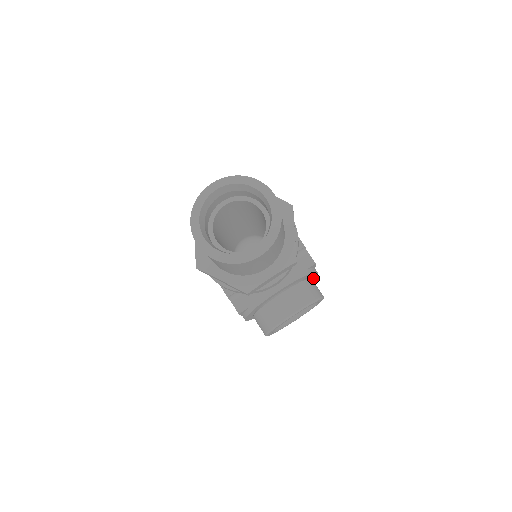
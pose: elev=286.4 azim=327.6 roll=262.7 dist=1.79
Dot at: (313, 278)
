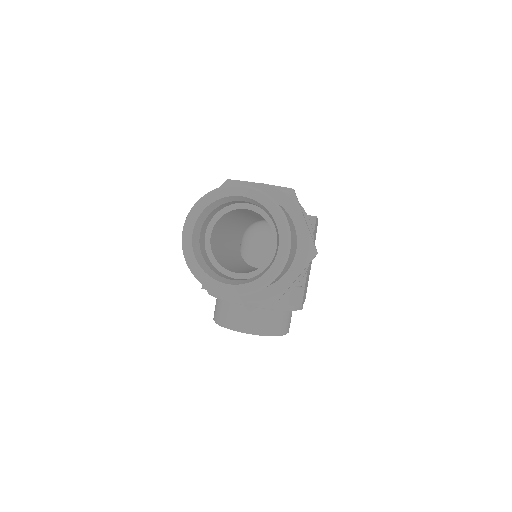
Dot at: occluded
